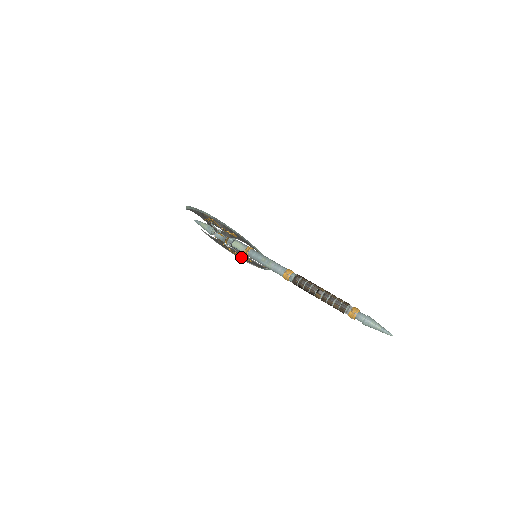
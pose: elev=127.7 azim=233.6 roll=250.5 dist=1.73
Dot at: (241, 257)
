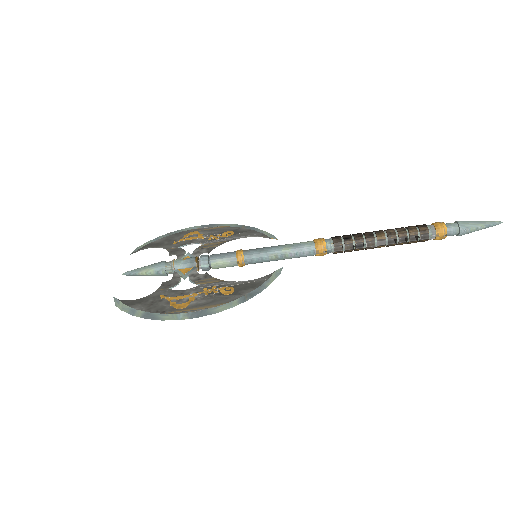
Dot at: (209, 232)
